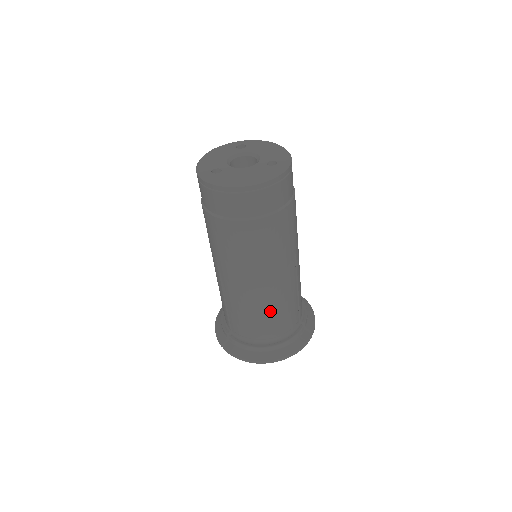
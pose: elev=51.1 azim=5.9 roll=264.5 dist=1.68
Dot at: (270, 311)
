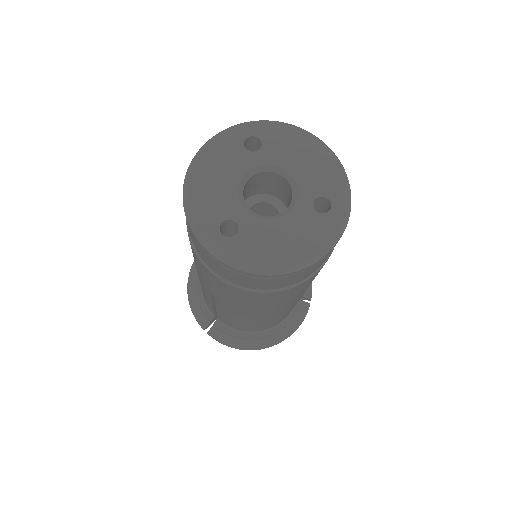
Dot at: (276, 319)
